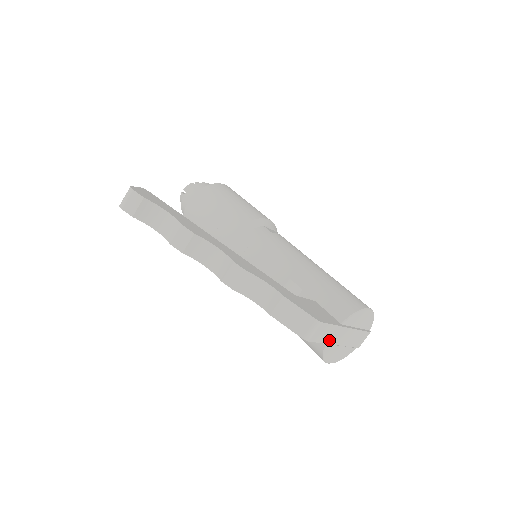
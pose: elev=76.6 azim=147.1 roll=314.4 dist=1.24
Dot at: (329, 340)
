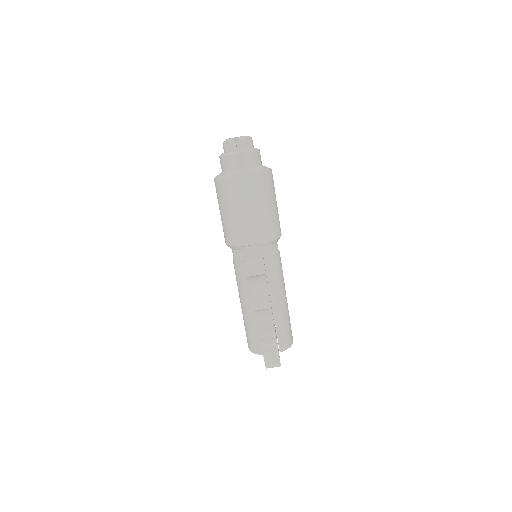
Dot at: occluded
